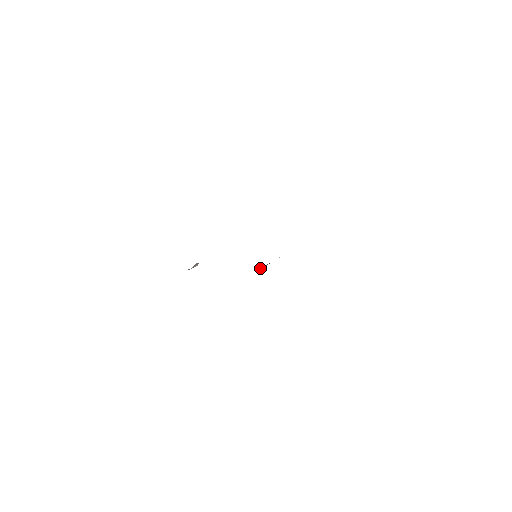
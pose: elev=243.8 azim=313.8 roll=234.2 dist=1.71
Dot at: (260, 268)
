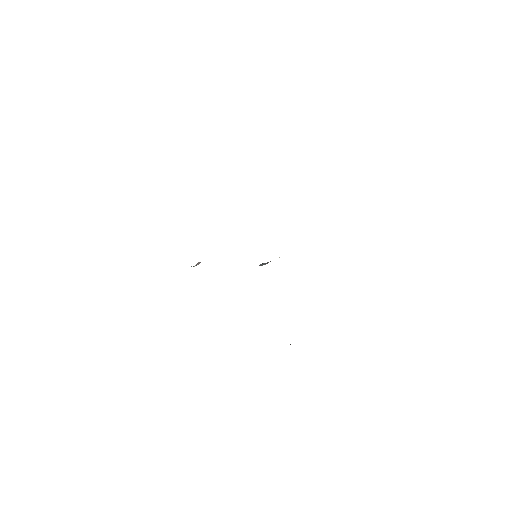
Dot at: (262, 265)
